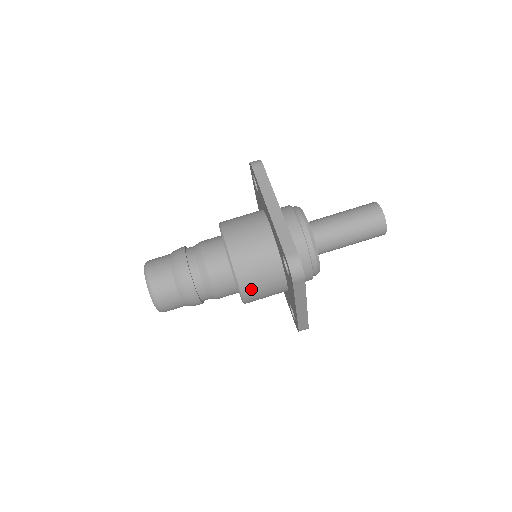
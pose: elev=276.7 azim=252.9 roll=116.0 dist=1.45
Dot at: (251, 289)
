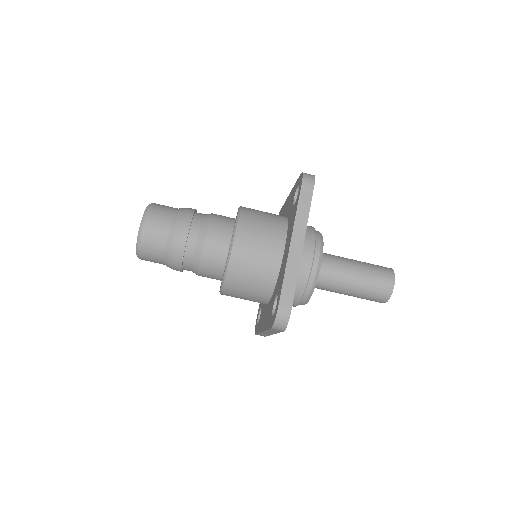
Dot at: (233, 292)
